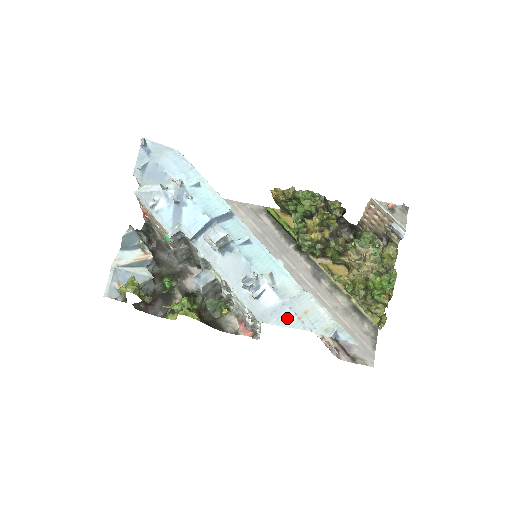
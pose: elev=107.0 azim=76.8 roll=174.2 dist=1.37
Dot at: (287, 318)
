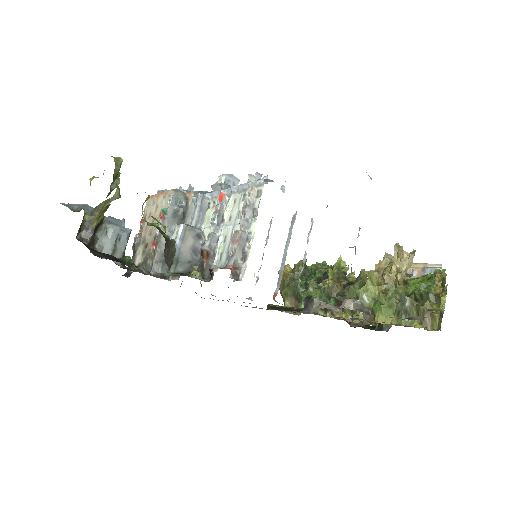
Dot at: occluded
